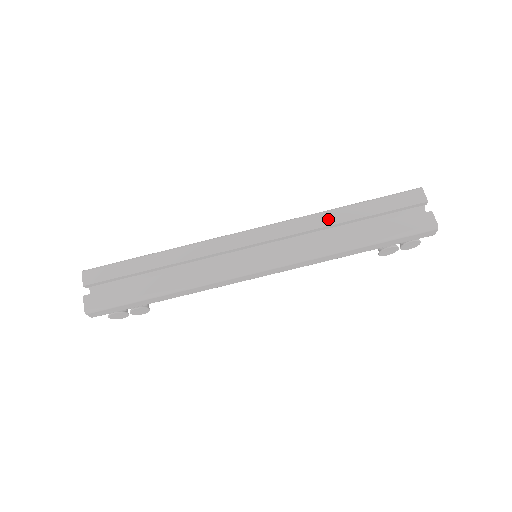
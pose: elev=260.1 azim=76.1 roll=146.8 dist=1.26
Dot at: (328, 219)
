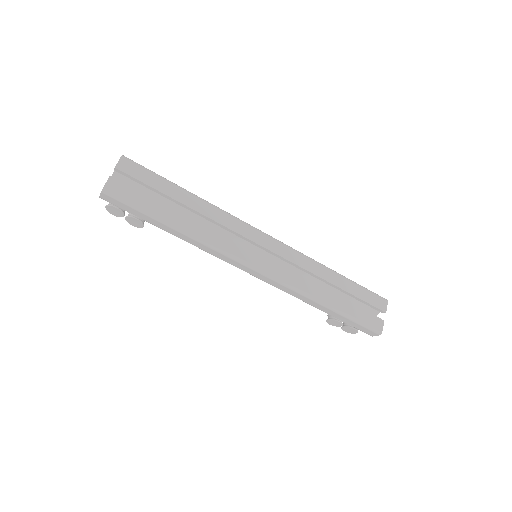
Dot at: (323, 273)
